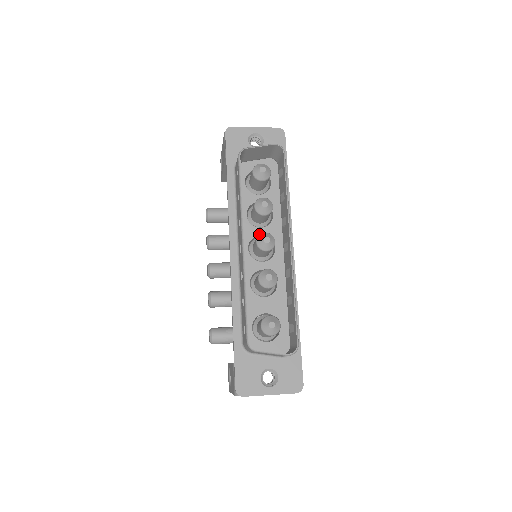
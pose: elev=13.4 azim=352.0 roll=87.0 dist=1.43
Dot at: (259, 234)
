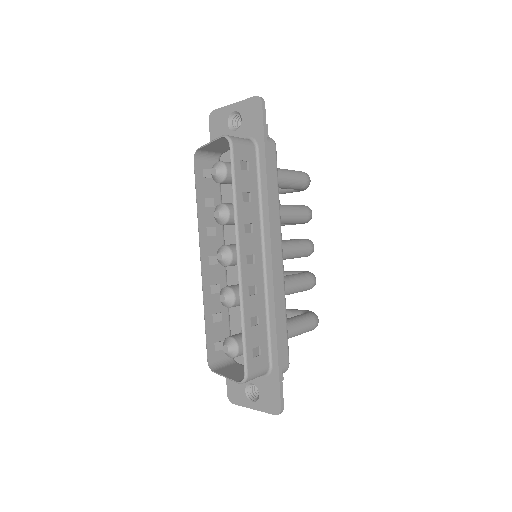
Dot at: occluded
